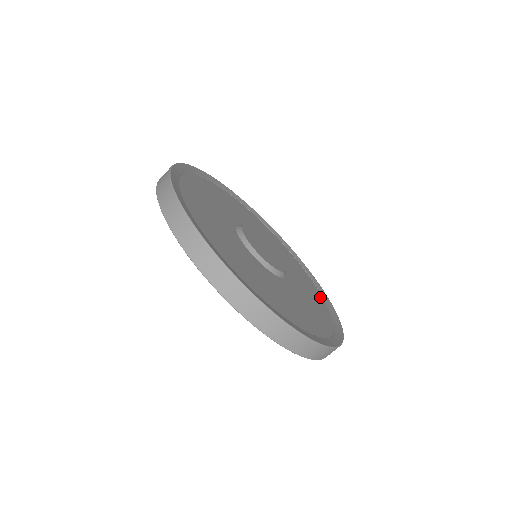
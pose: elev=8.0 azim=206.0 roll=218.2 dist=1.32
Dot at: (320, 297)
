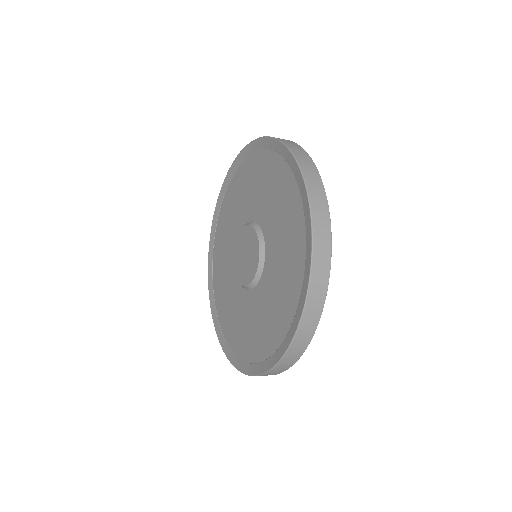
Dot at: occluded
